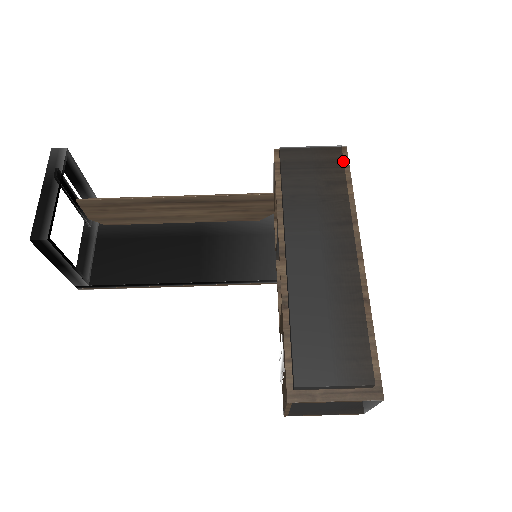
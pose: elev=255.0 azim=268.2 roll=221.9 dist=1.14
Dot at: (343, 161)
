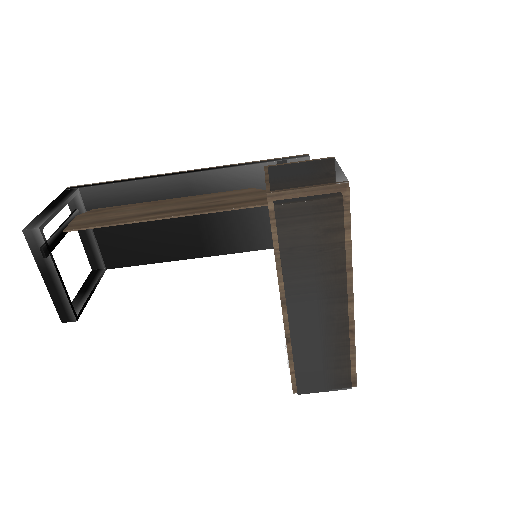
Dot at: (343, 217)
